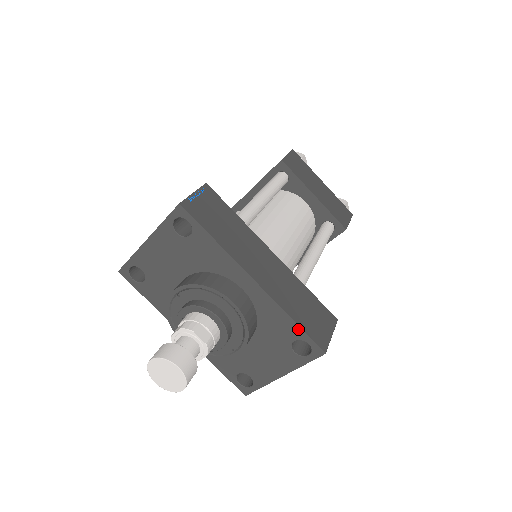
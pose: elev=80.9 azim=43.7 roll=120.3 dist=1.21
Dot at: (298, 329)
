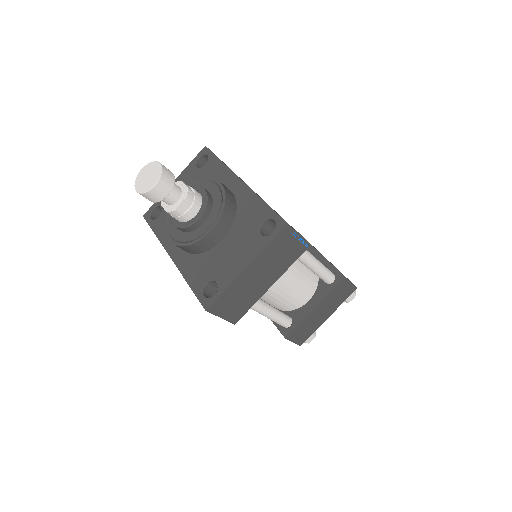
Dot at: (267, 209)
